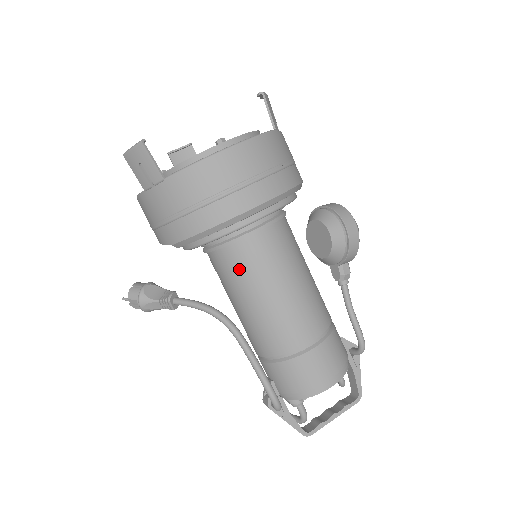
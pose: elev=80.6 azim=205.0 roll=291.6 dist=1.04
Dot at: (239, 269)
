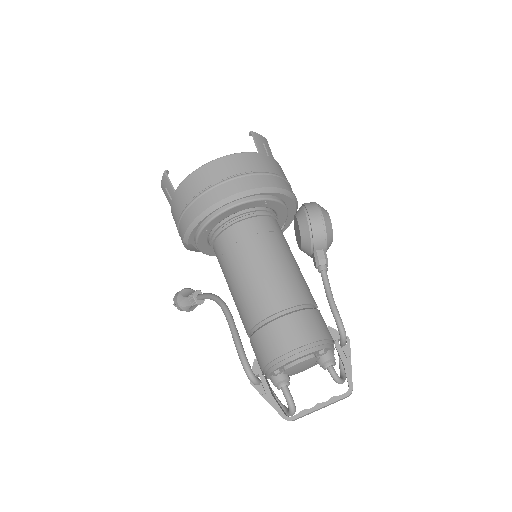
Dot at: (224, 254)
